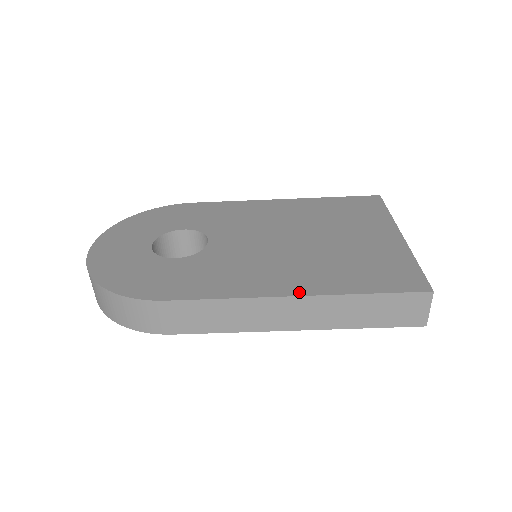
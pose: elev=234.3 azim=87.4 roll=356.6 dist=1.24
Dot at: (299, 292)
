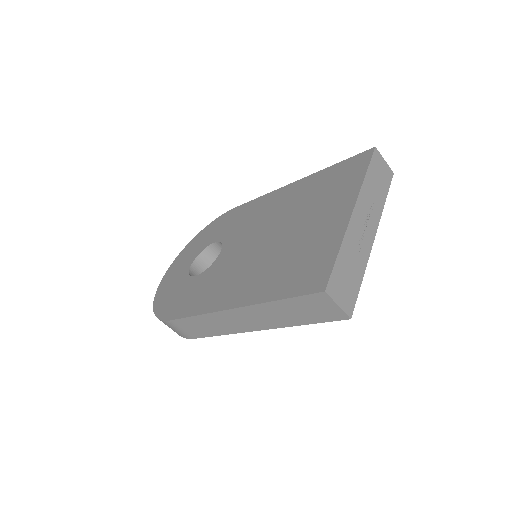
Dot at: (236, 304)
